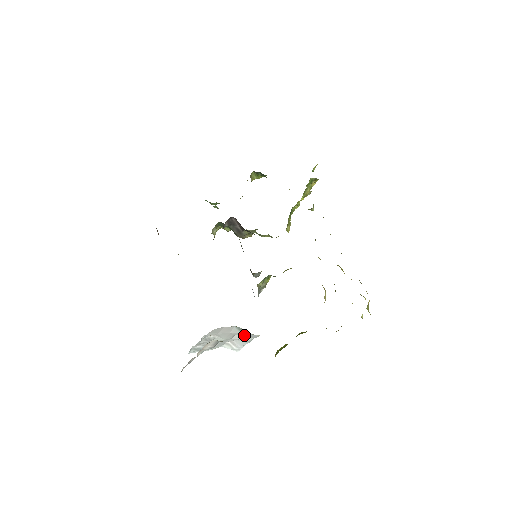
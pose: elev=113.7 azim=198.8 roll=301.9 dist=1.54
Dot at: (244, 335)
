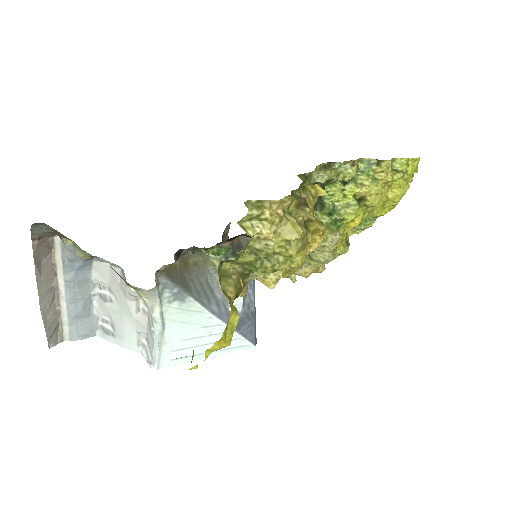
Dot at: (149, 316)
